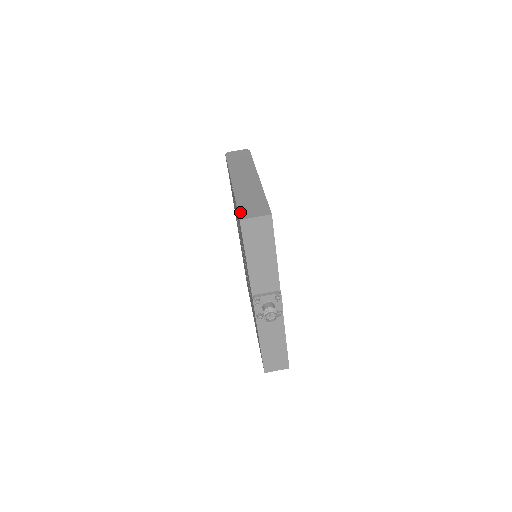
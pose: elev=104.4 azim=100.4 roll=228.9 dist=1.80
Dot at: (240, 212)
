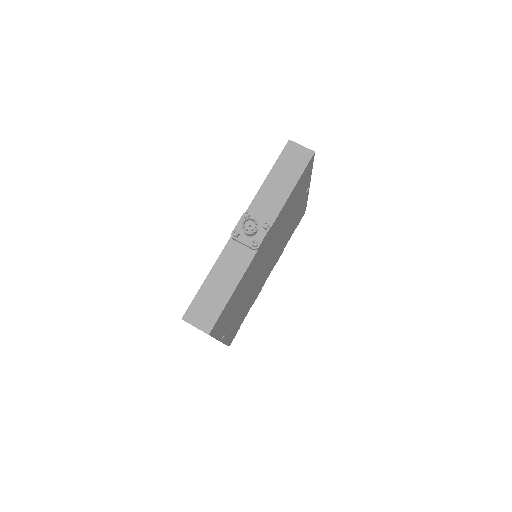
Dot at: occluded
